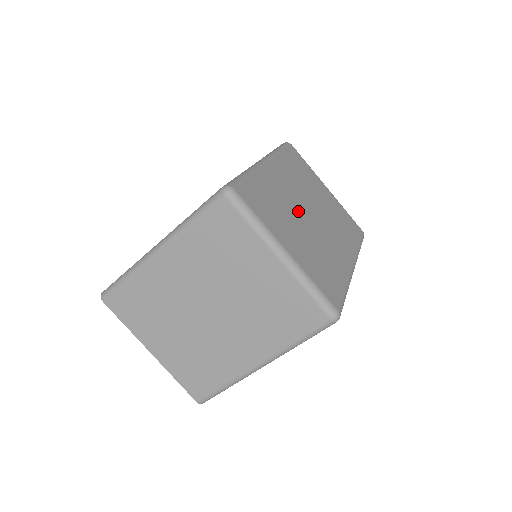
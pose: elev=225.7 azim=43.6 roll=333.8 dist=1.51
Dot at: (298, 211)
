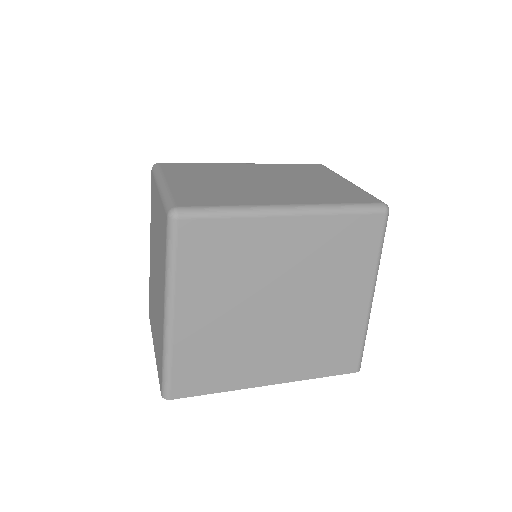
Dot at: (239, 177)
